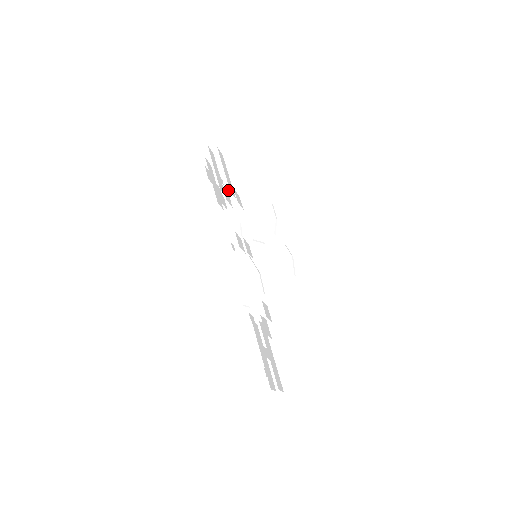
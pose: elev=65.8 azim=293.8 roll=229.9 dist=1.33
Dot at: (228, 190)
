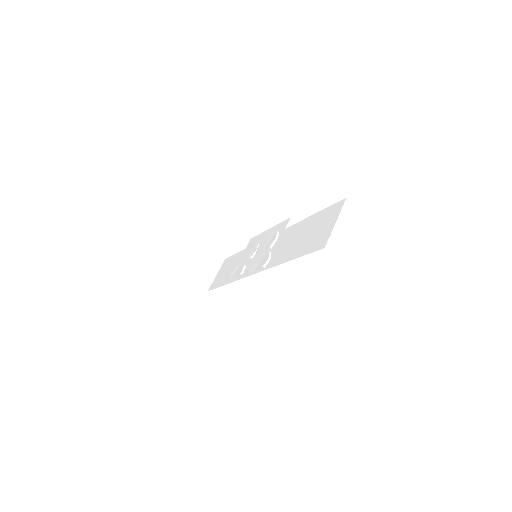
Dot at: (228, 274)
